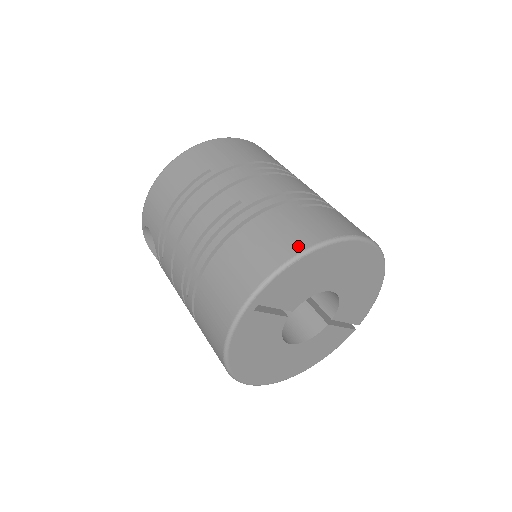
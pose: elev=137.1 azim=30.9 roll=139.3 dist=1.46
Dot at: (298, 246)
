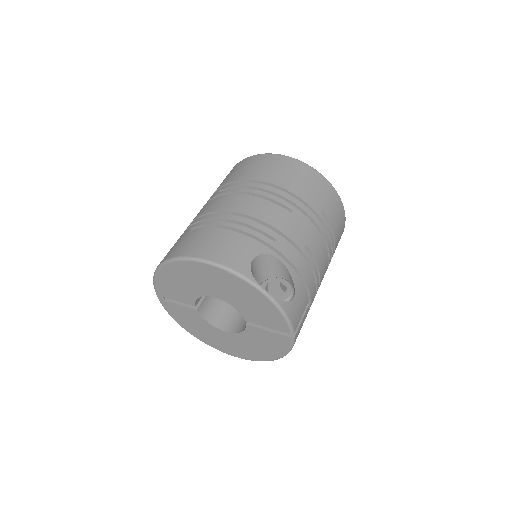
Dot at: (160, 262)
